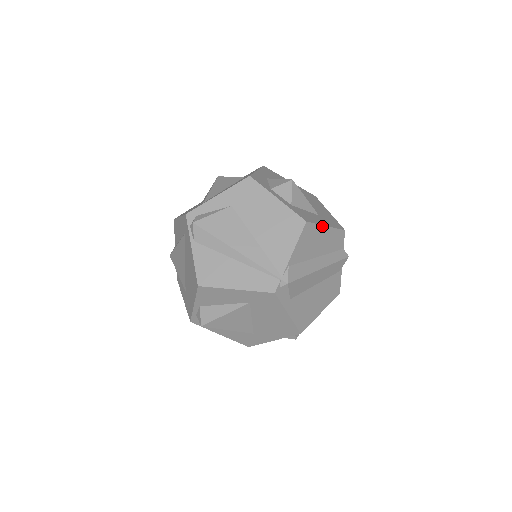
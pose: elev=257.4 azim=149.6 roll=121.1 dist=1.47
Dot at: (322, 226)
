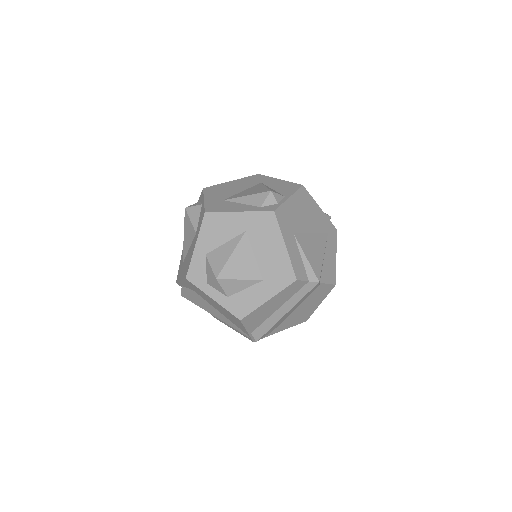
Dot at: (262, 305)
